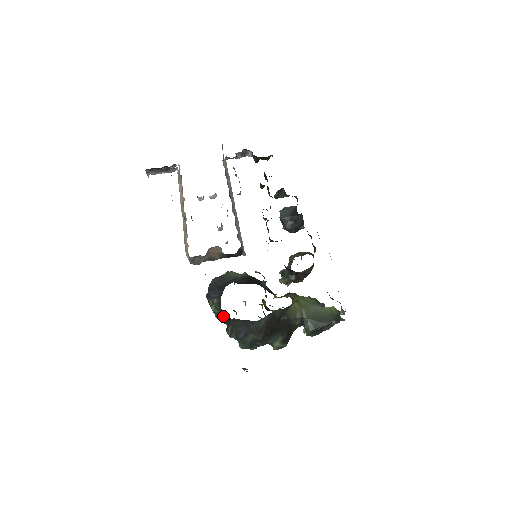
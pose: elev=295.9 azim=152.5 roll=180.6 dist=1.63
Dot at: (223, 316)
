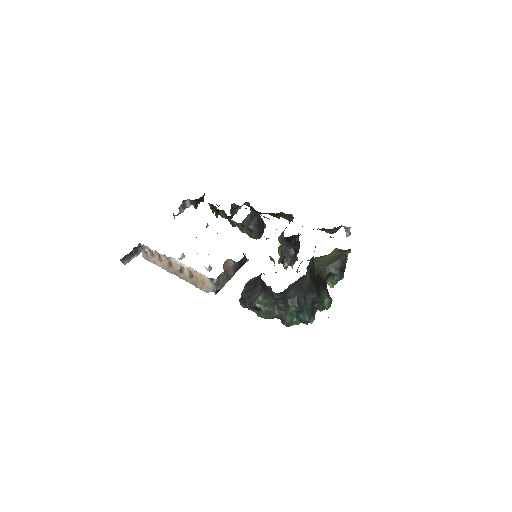
Dot at: (274, 308)
